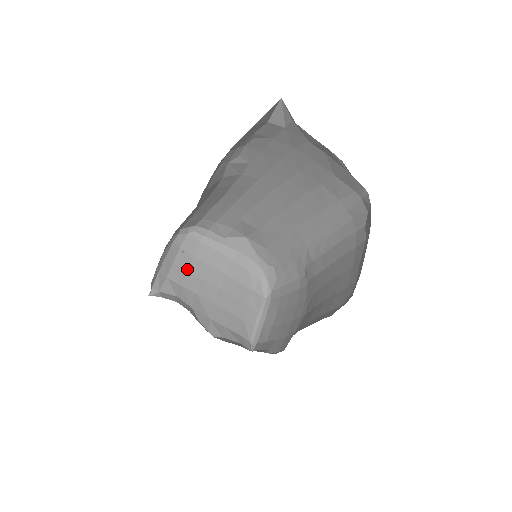
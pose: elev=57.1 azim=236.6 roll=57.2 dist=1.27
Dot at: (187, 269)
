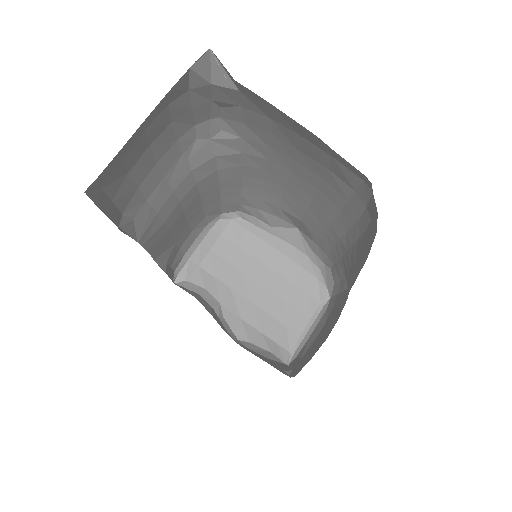
Dot at: (226, 259)
